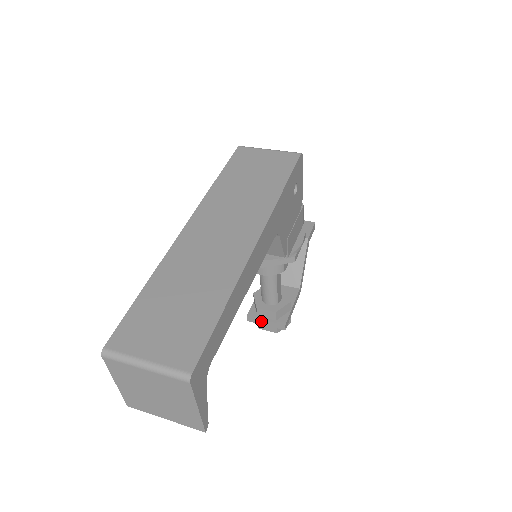
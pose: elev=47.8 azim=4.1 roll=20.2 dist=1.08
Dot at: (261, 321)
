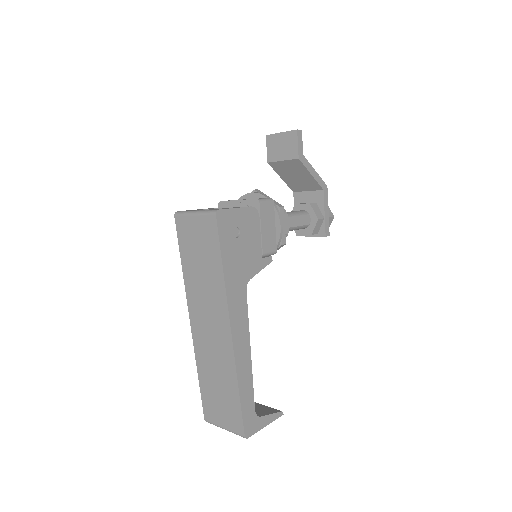
Dot at: (308, 236)
